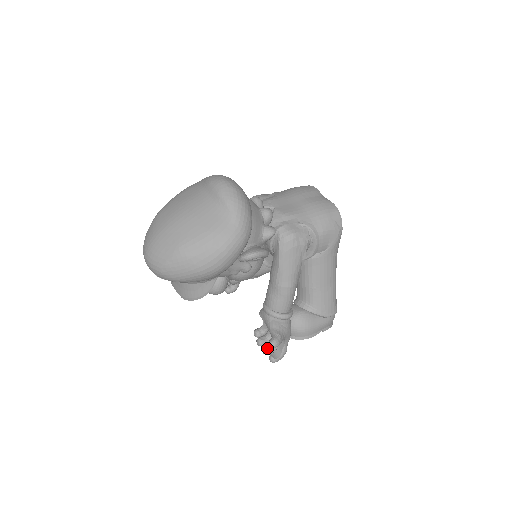
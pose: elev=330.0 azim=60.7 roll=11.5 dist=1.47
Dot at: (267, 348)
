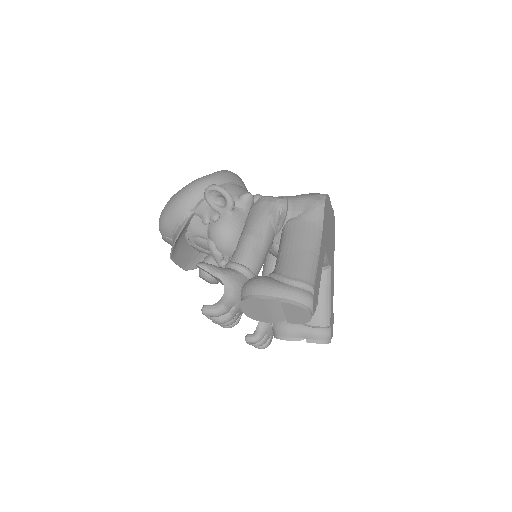
Dot at: occluded
